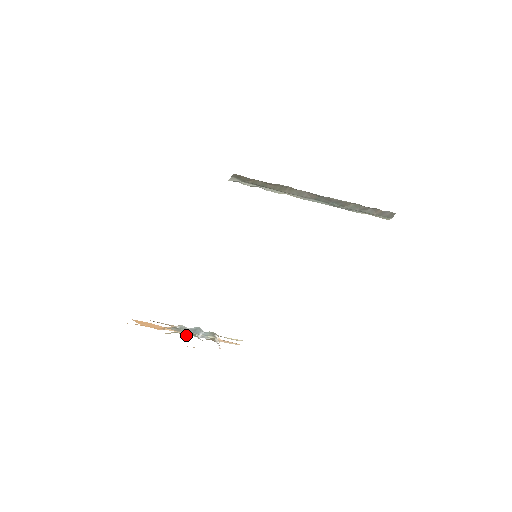
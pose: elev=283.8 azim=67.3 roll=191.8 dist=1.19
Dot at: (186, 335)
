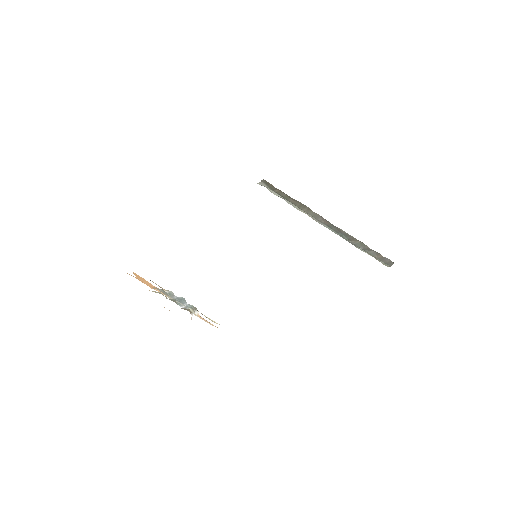
Dot at: occluded
